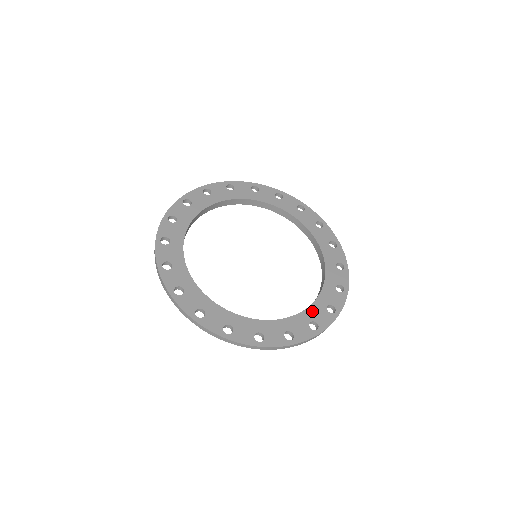
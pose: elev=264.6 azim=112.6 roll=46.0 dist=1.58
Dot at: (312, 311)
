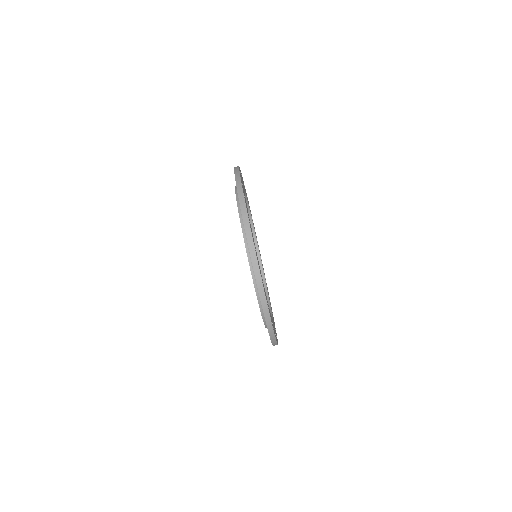
Dot at: occluded
